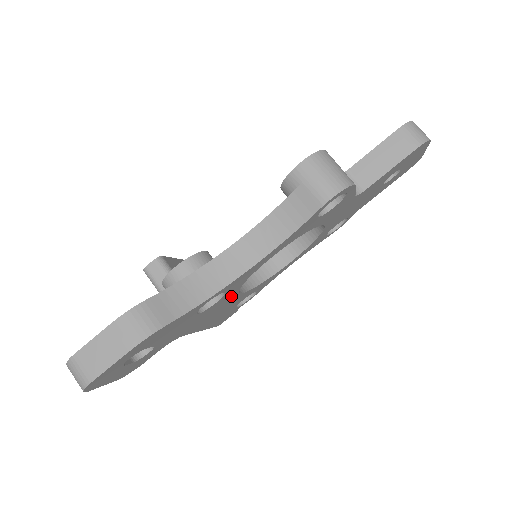
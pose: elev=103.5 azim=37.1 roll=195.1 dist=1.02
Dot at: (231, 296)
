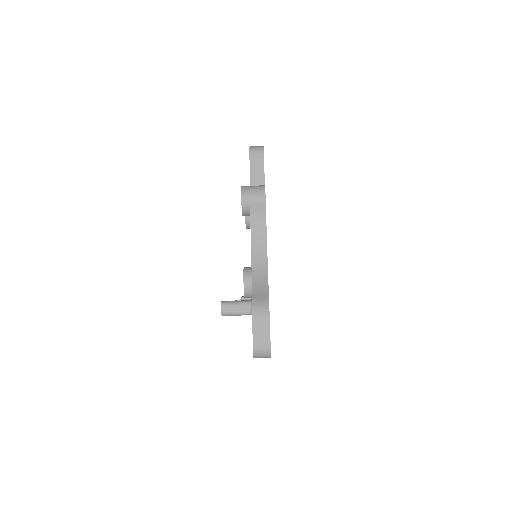
Dot at: occluded
